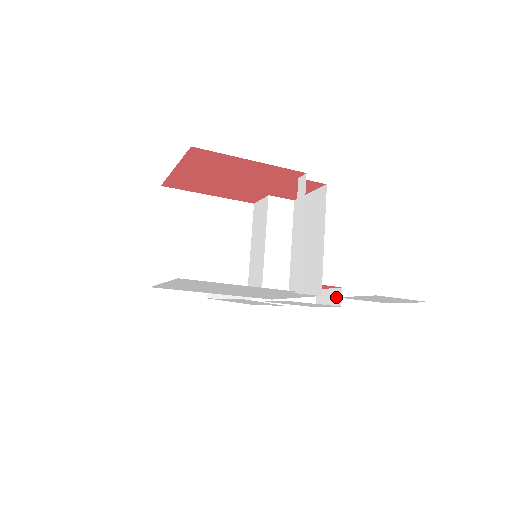
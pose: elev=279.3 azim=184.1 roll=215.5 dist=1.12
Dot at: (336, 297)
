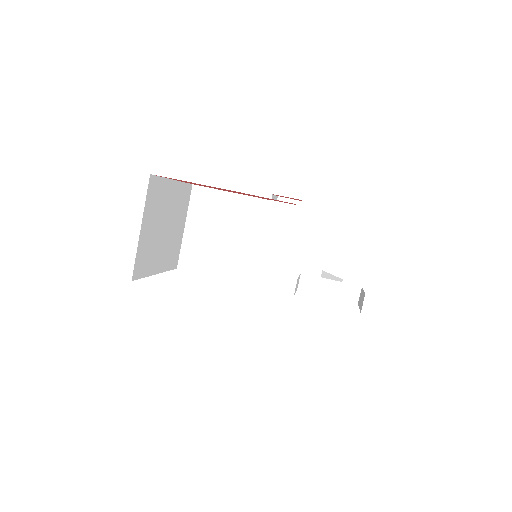
Dot at: (362, 302)
